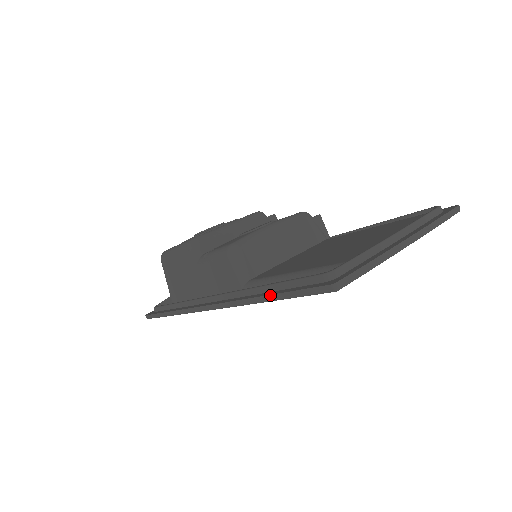
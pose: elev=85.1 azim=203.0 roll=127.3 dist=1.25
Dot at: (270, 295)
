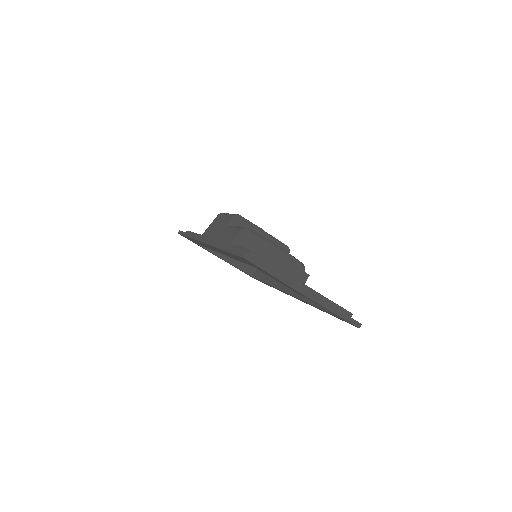
Dot at: (226, 246)
